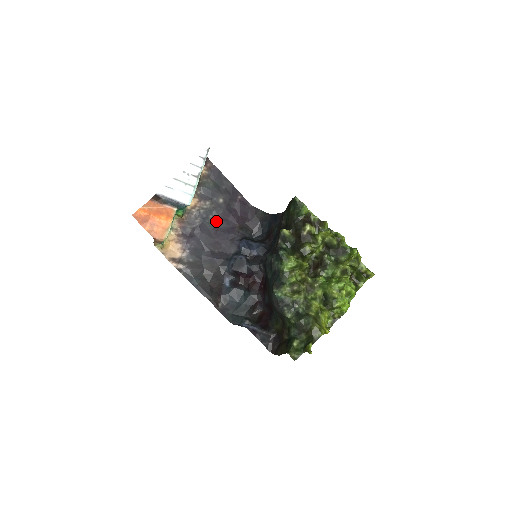
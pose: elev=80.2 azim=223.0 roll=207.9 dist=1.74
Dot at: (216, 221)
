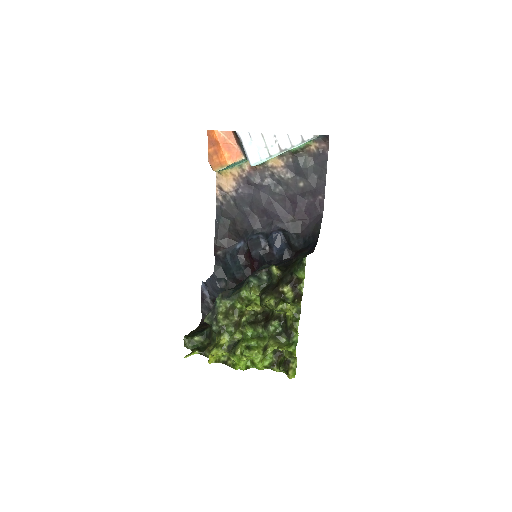
Dot at: (280, 195)
